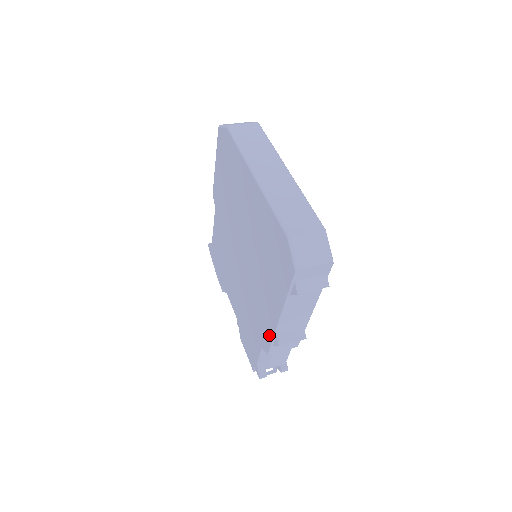
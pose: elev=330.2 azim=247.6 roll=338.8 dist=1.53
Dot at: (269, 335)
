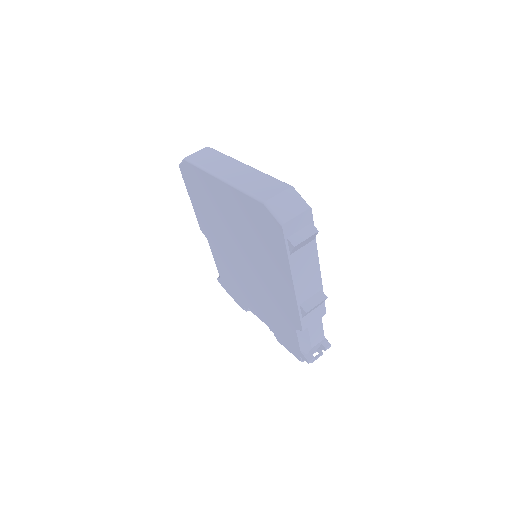
Dot at: (294, 310)
